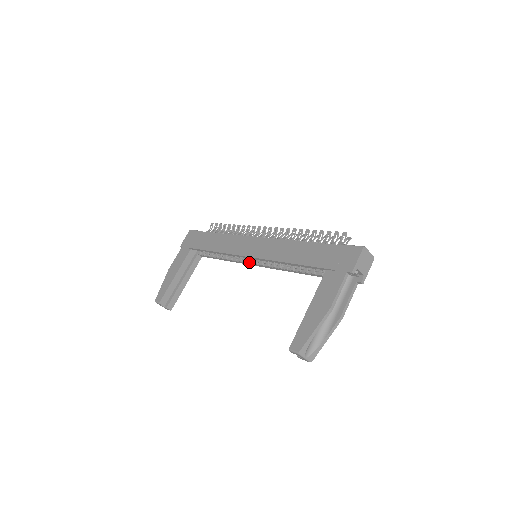
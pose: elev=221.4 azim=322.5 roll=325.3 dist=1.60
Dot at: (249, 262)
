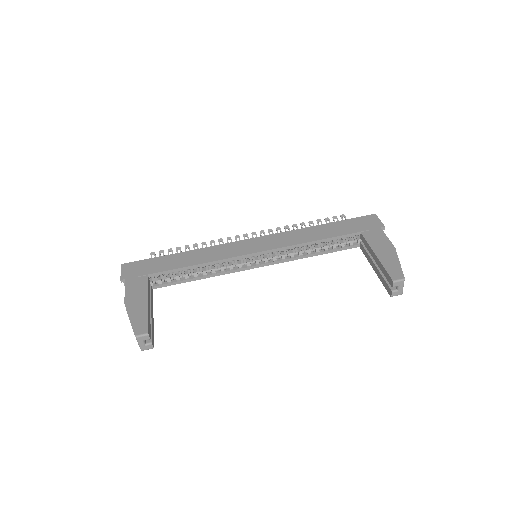
Dot at: (247, 265)
